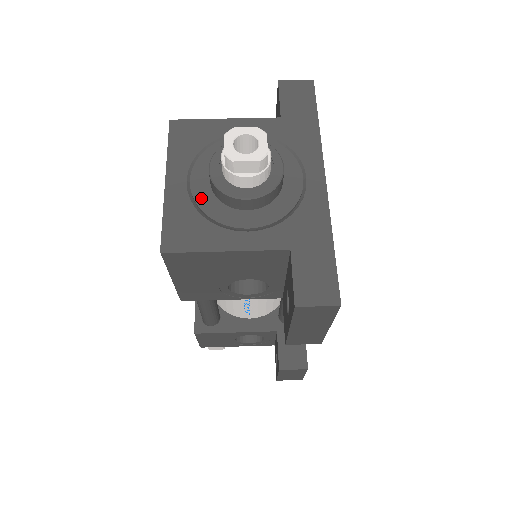
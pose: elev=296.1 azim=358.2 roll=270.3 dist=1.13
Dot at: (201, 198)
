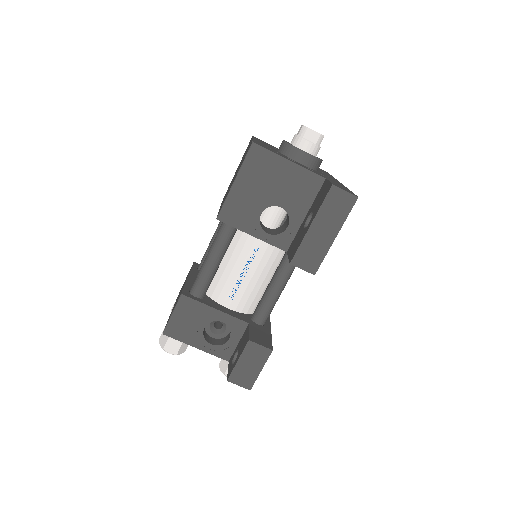
Dot at: (273, 149)
